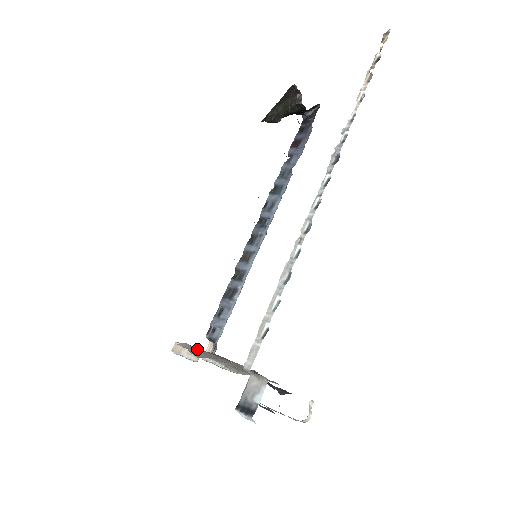
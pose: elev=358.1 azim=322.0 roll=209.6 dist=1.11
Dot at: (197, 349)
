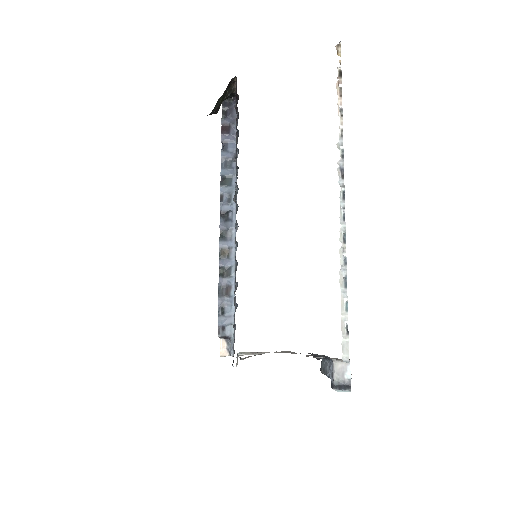
Dot at: (254, 355)
